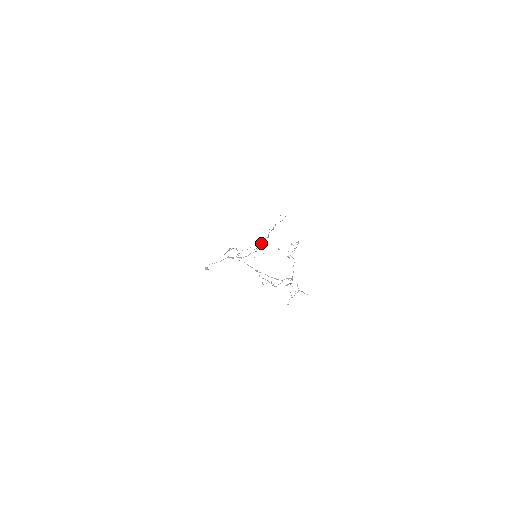
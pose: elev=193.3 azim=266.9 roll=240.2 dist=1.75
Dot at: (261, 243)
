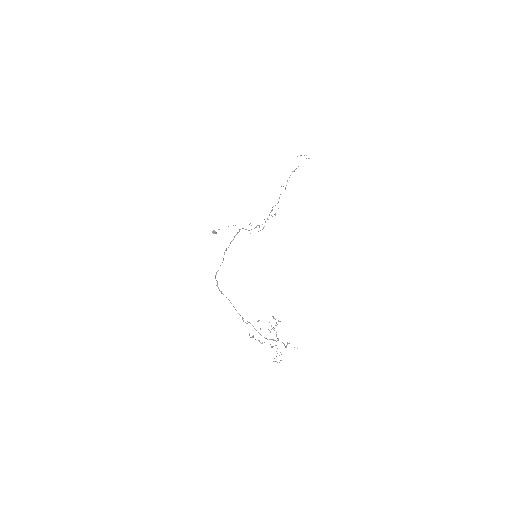
Dot at: occluded
